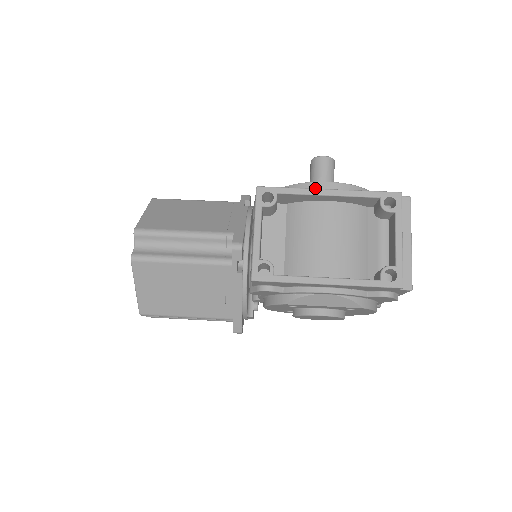
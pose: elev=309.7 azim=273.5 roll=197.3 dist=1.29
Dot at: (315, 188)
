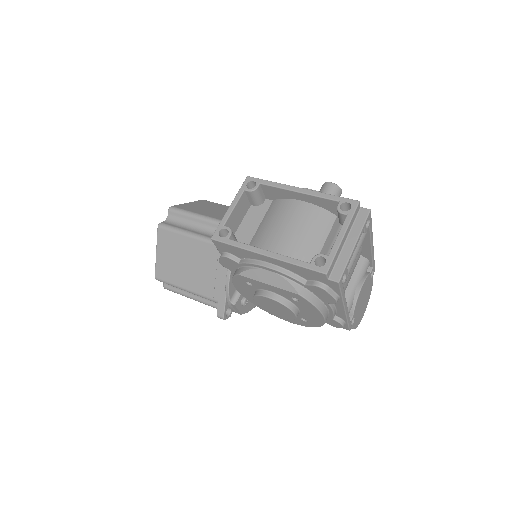
Dot at: occluded
